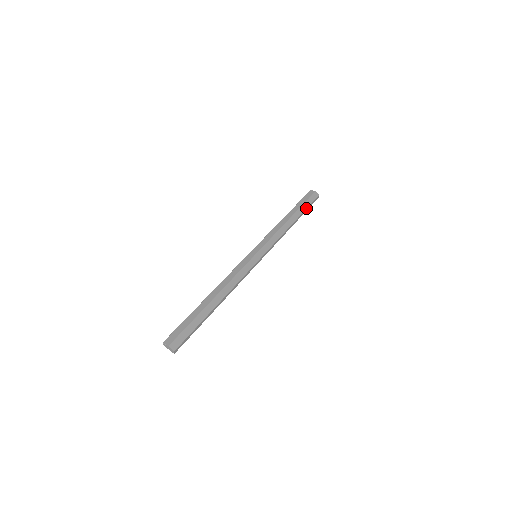
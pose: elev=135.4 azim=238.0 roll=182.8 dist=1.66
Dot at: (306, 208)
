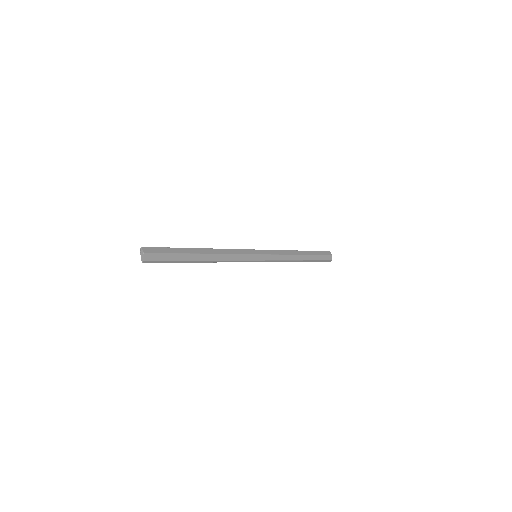
Dot at: (317, 259)
